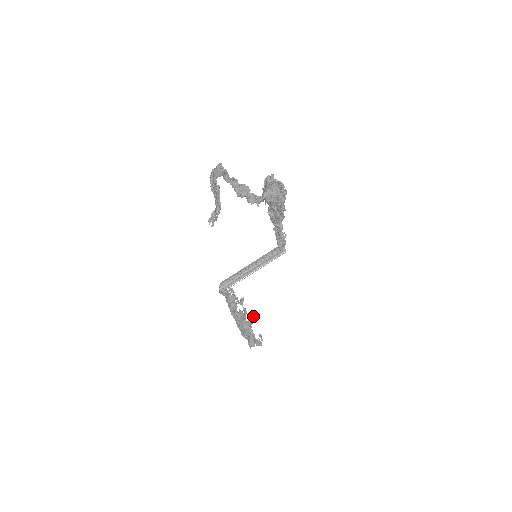
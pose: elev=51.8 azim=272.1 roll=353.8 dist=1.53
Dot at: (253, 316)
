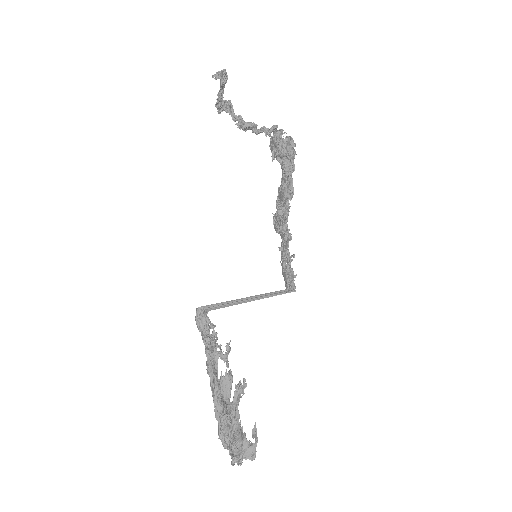
Dot at: (243, 383)
